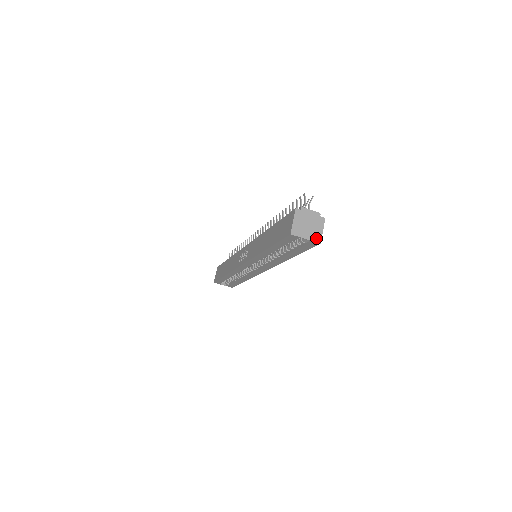
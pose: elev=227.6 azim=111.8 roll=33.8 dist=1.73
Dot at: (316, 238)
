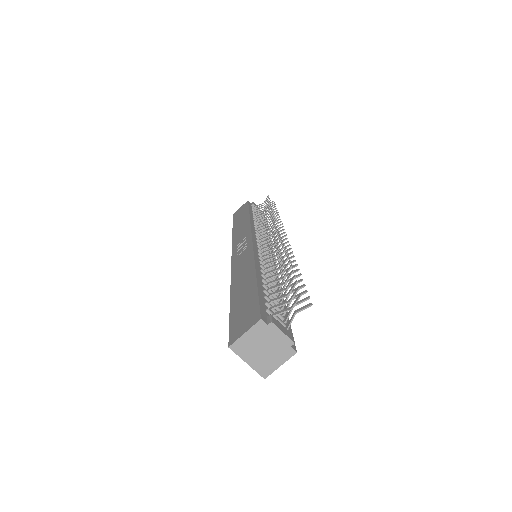
Dot at: (263, 369)
